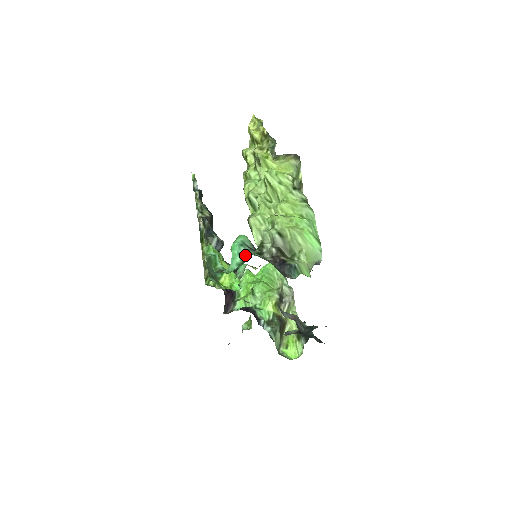
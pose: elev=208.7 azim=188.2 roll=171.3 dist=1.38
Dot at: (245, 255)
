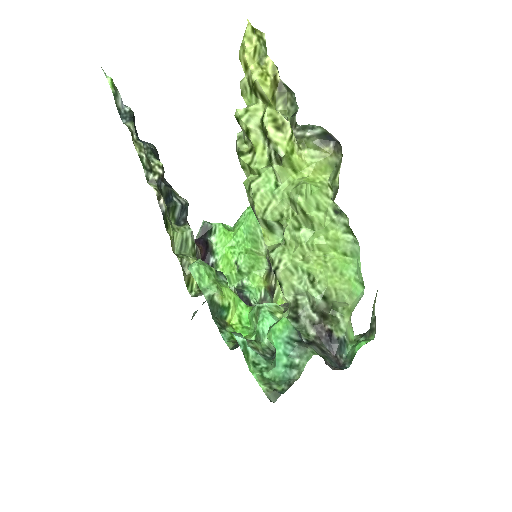
Dot at: (295, 356)
